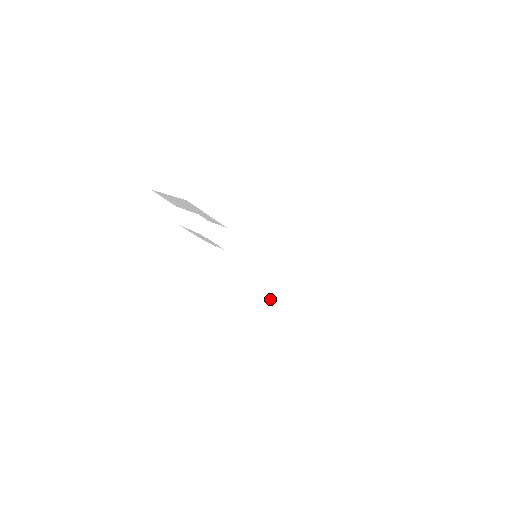
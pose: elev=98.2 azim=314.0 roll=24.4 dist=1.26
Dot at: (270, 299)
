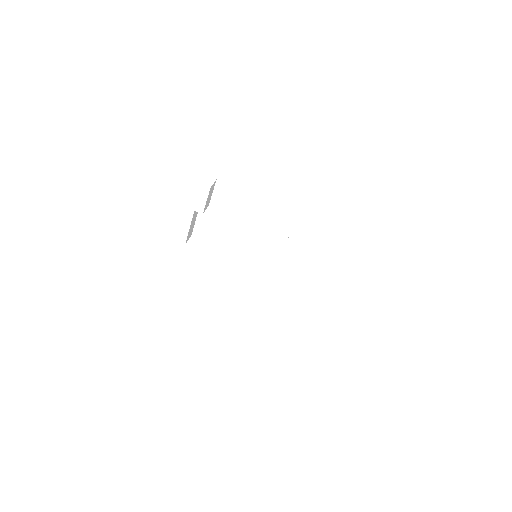
Dot at: (260, 215)
